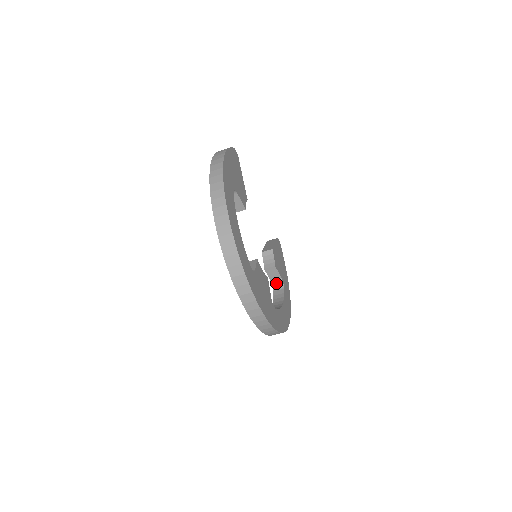
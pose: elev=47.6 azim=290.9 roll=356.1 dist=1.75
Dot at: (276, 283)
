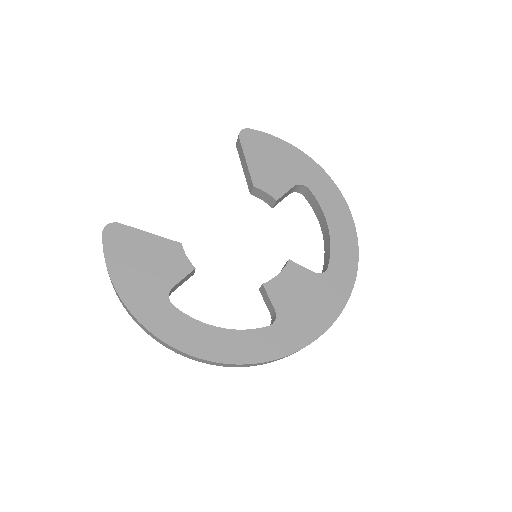
Dot at: (296, 189)
